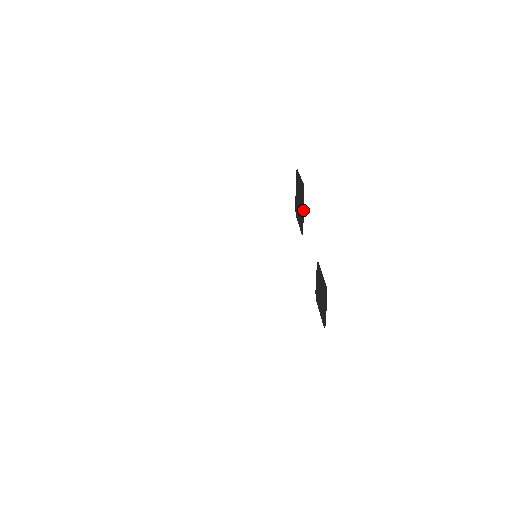
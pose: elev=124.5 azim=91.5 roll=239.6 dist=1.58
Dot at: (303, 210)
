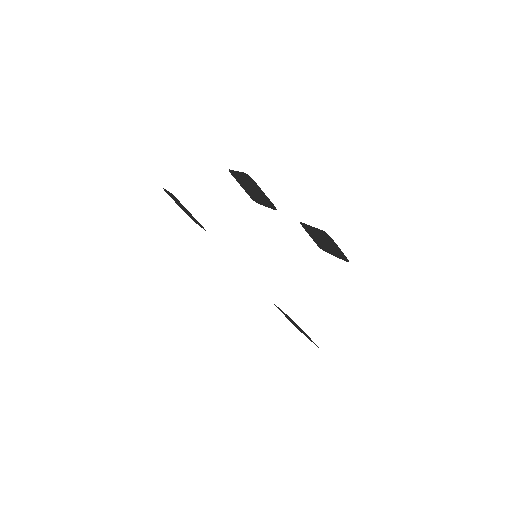
Dot at: (262, 192)
